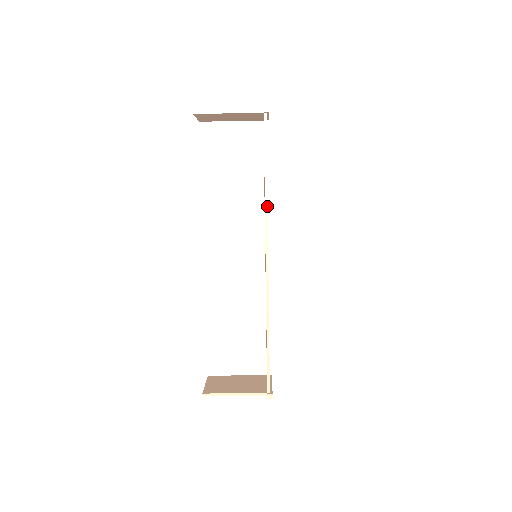
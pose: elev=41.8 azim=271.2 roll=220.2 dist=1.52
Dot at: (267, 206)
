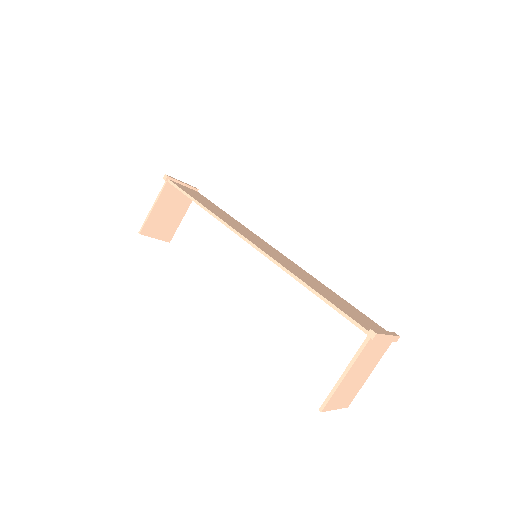
Dot at: (214, 215)
